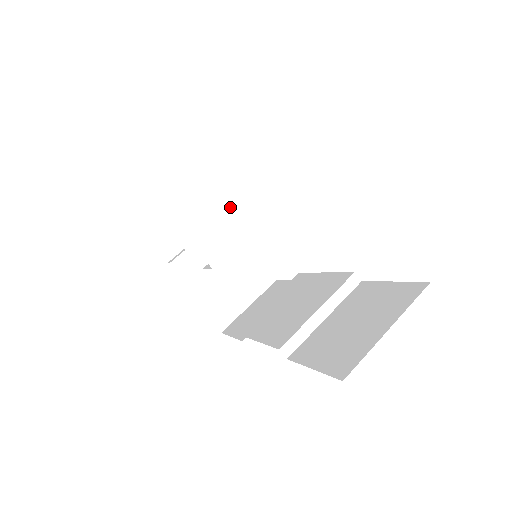
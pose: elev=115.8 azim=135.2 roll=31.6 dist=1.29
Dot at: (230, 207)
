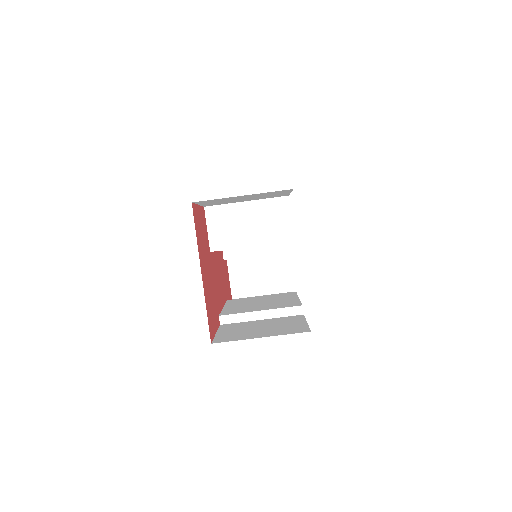
Dot at: (243, 213)
